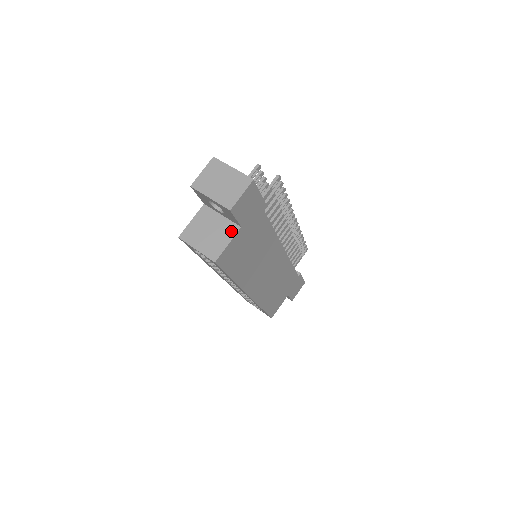
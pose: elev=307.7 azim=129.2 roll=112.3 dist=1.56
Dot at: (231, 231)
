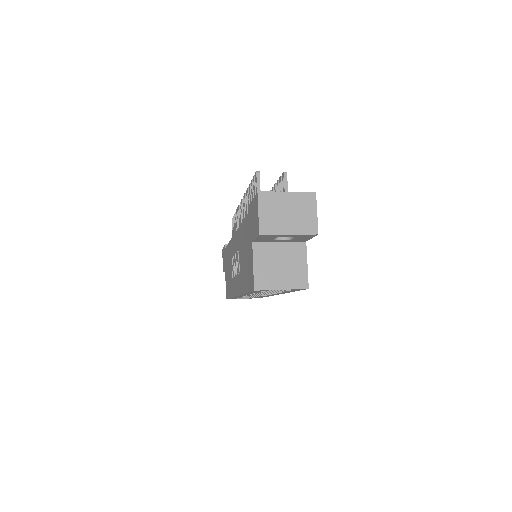
Dot at: (300, 251)
